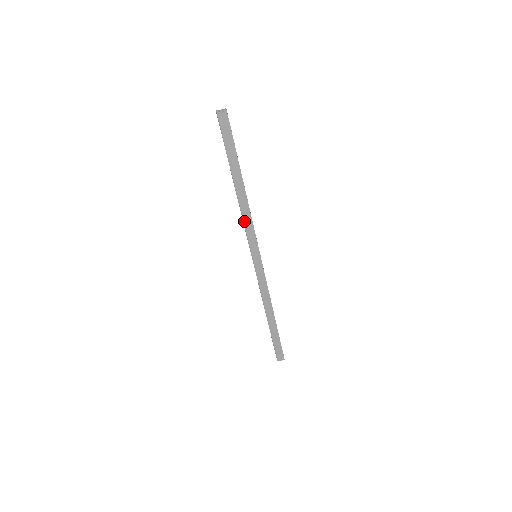
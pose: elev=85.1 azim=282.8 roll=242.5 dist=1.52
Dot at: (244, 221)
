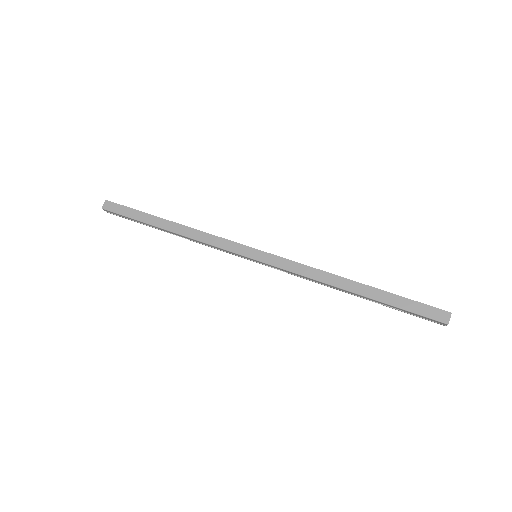
Dot at: (204, 242)
